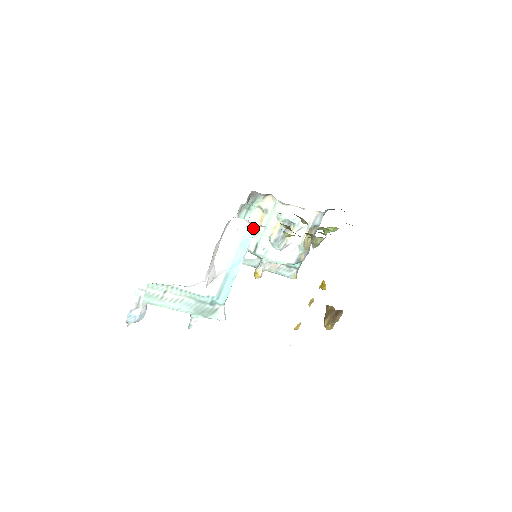
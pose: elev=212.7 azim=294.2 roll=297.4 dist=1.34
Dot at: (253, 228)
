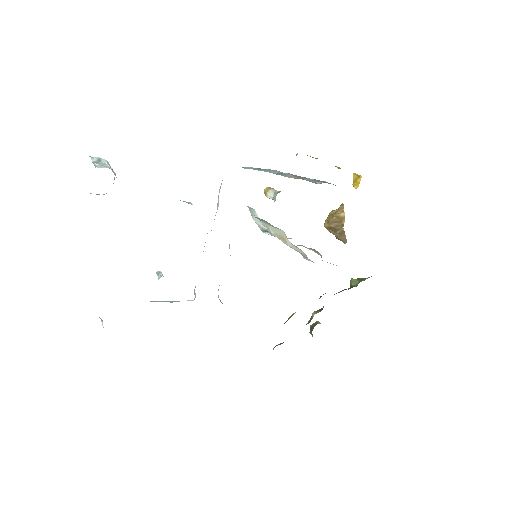
Dot at: occluded
